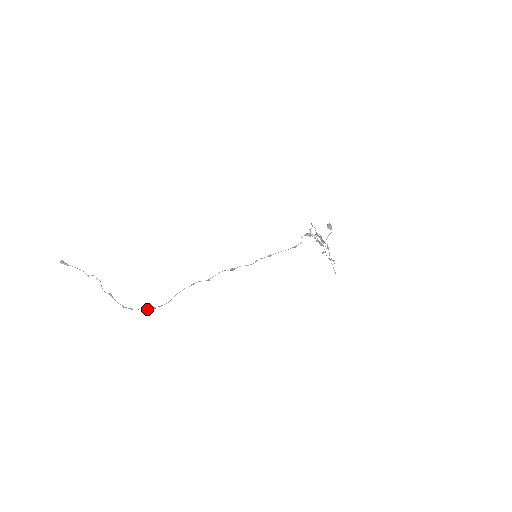
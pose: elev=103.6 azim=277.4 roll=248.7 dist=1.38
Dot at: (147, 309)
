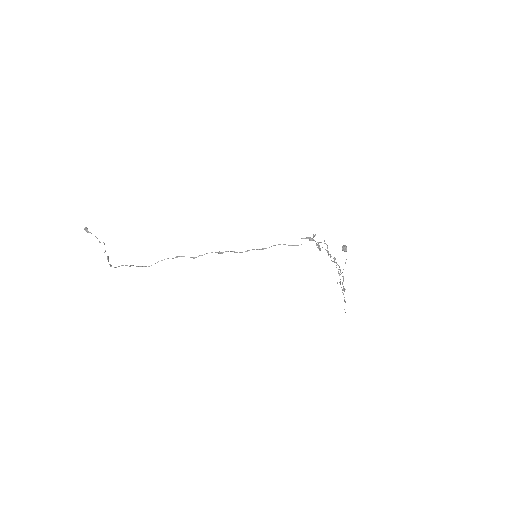
Dot at: occluded
